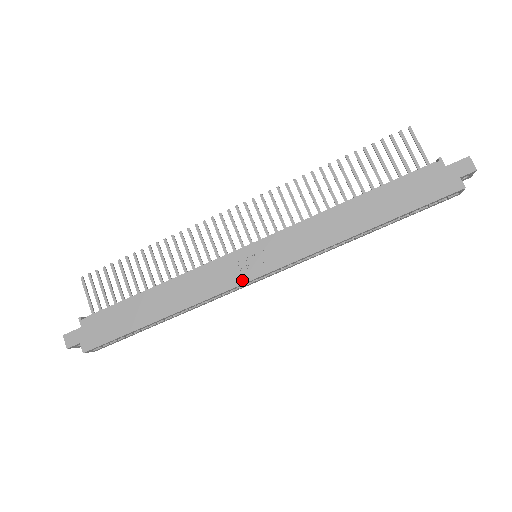
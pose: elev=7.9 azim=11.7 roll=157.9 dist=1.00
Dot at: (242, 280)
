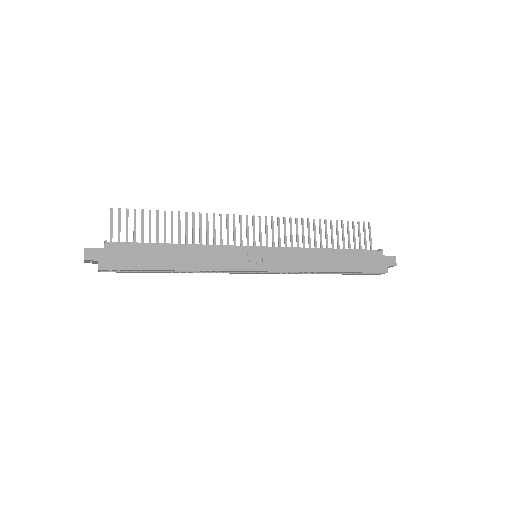
Dot at: (245, 268)
